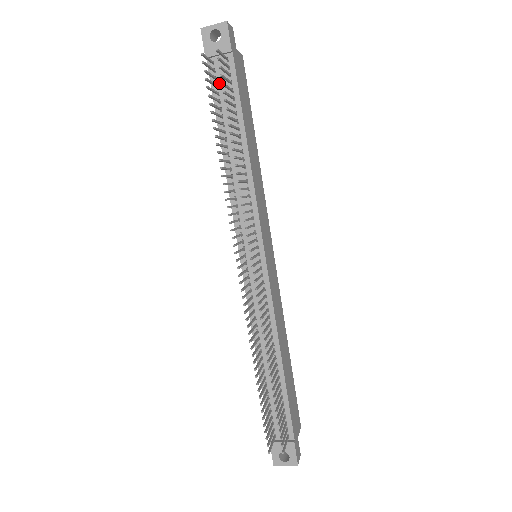
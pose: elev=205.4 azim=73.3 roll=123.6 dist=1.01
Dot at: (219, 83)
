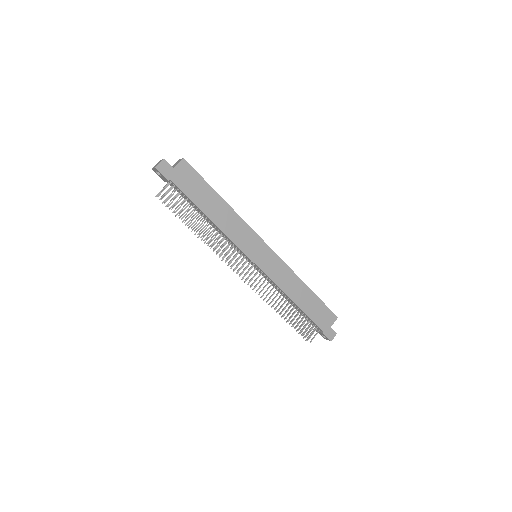
Dot at: (178, 191)
